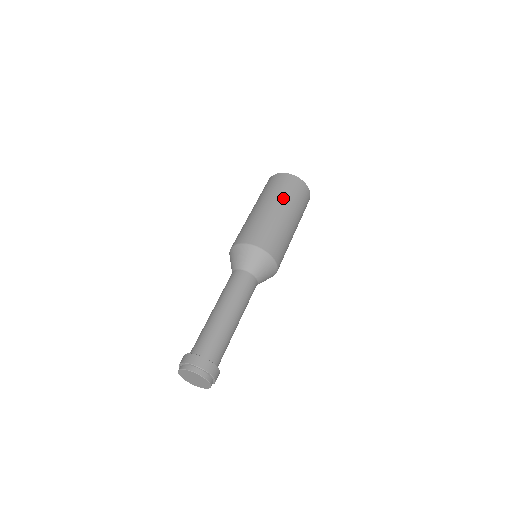
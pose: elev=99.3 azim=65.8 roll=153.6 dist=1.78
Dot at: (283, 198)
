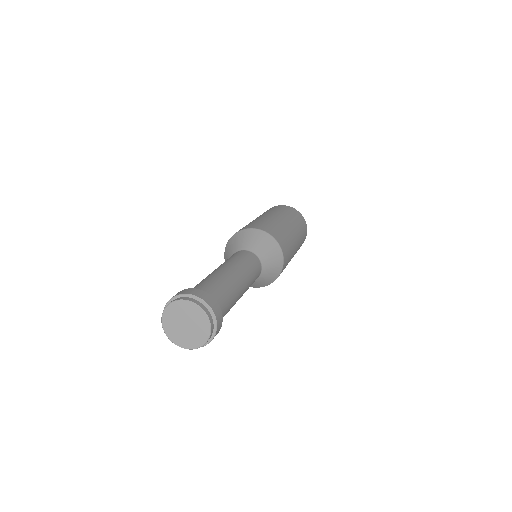
Dot at: (294, 222)
